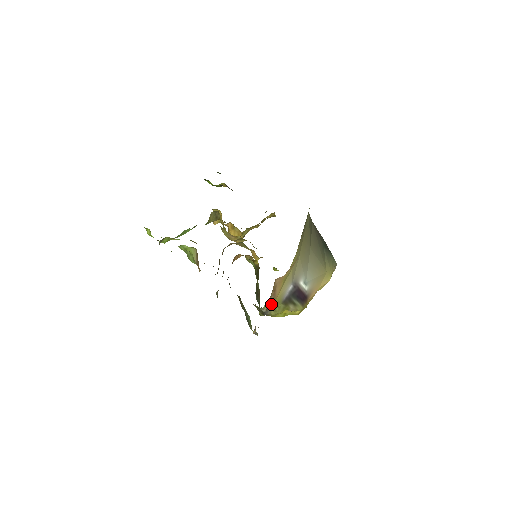
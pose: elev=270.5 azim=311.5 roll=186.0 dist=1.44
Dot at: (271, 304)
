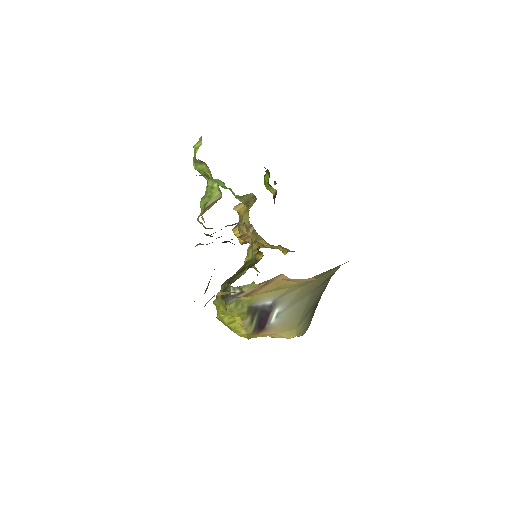
Dot at: (245, 294)
